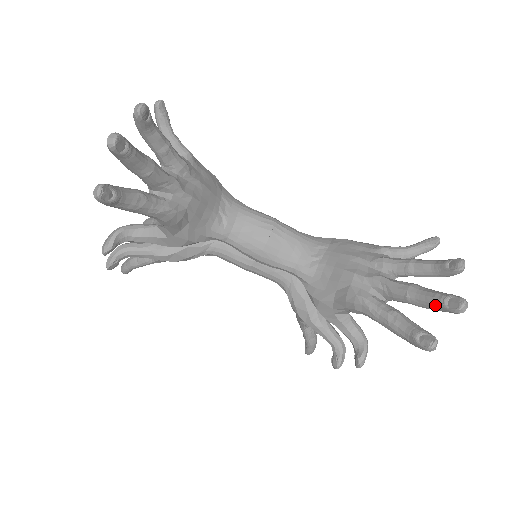
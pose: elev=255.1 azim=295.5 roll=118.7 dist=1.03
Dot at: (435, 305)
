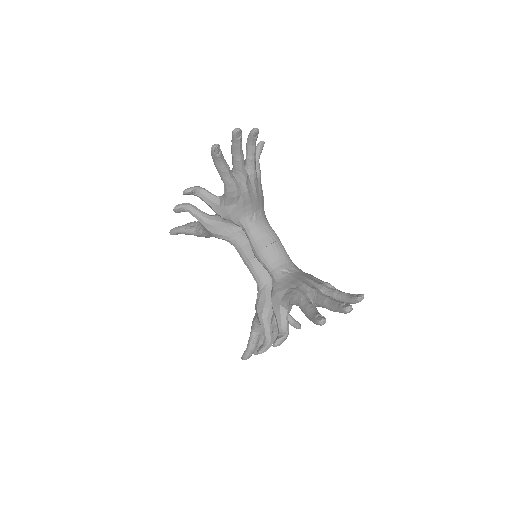
Dot at: (336, 306)
